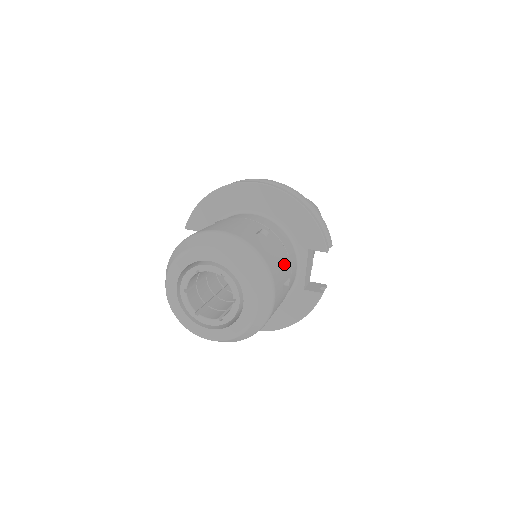
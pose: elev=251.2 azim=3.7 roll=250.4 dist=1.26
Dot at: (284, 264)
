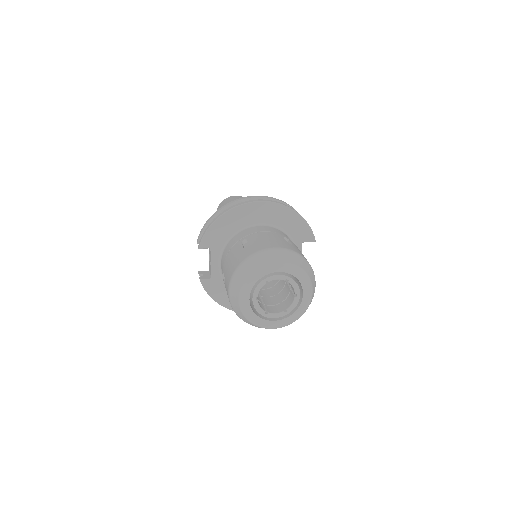
Dot at: occluded
